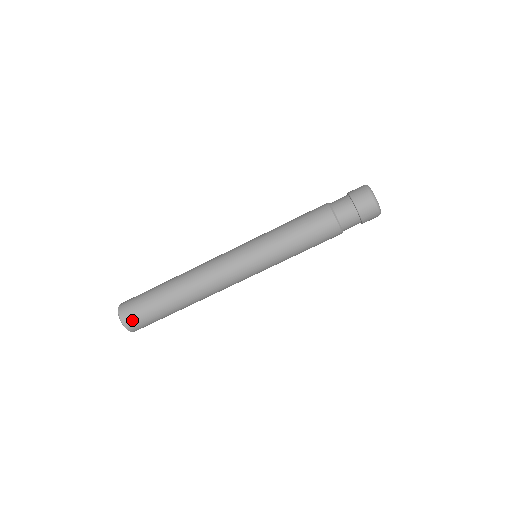
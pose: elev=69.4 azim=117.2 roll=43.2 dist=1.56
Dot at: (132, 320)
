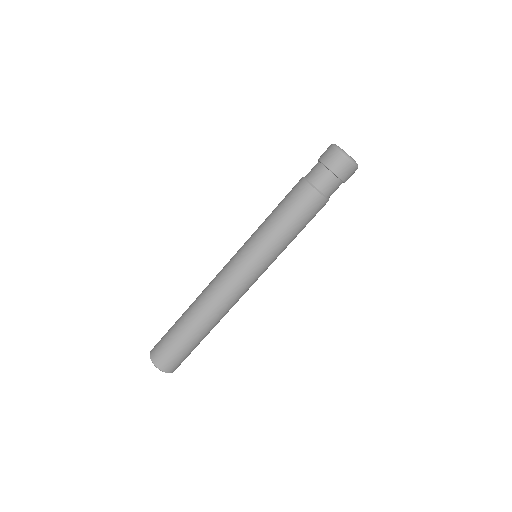
Dot at: (159, 355)
